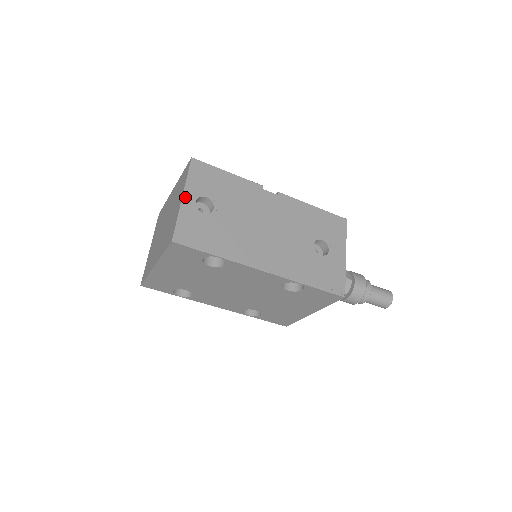
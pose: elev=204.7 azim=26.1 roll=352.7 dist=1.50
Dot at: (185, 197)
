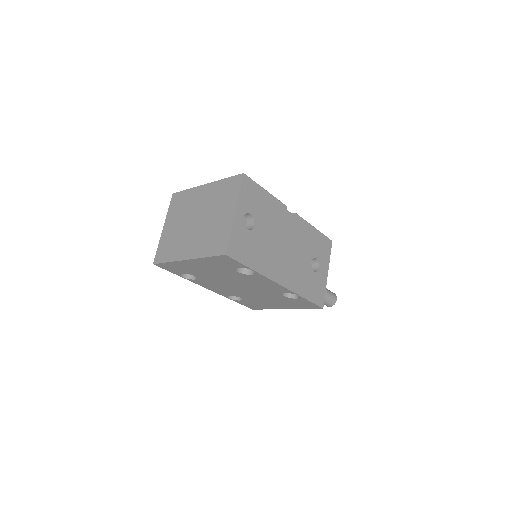
Dot at: (237, 213)
